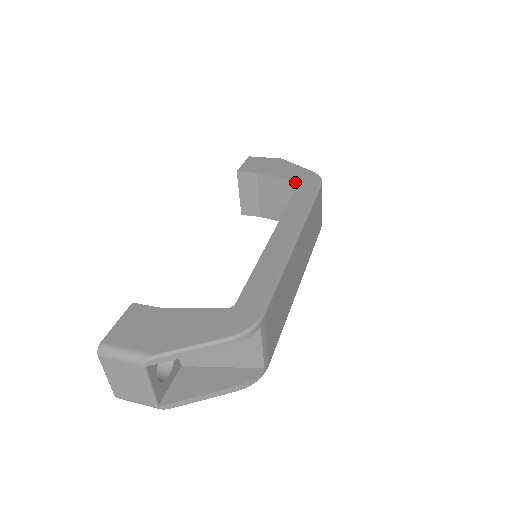
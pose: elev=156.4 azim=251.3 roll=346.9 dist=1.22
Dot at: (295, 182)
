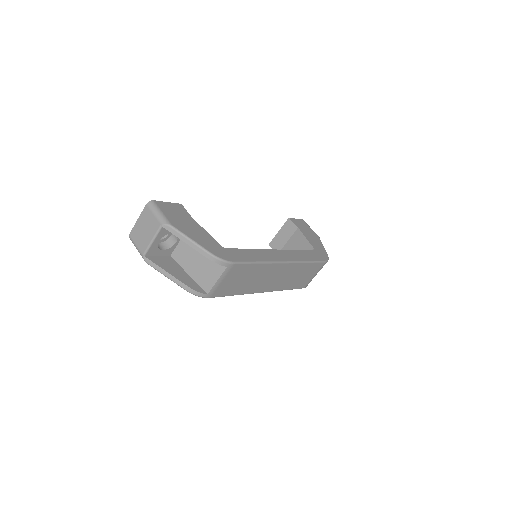
Dot at: (313, 249)
